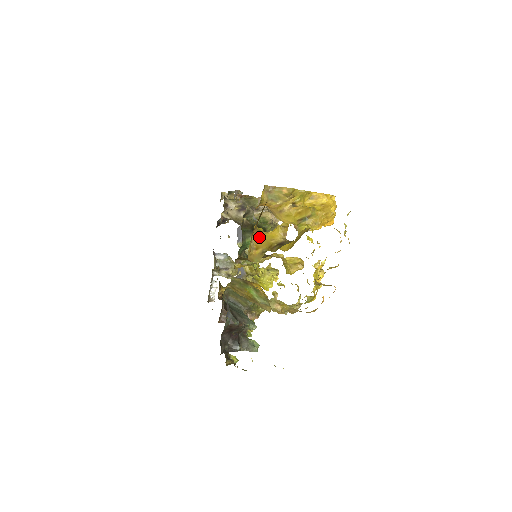
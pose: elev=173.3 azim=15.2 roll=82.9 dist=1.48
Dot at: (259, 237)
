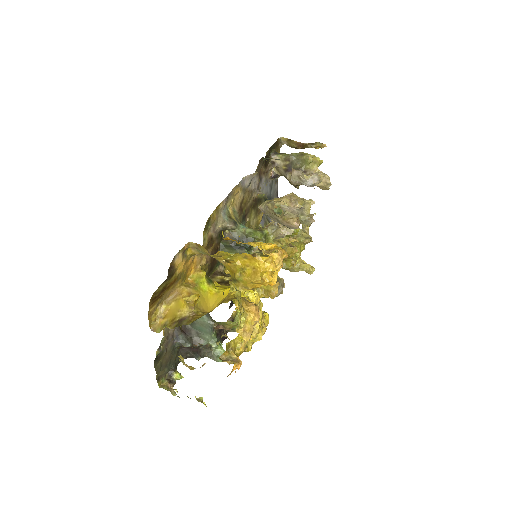
Dot at: (172, 302)
